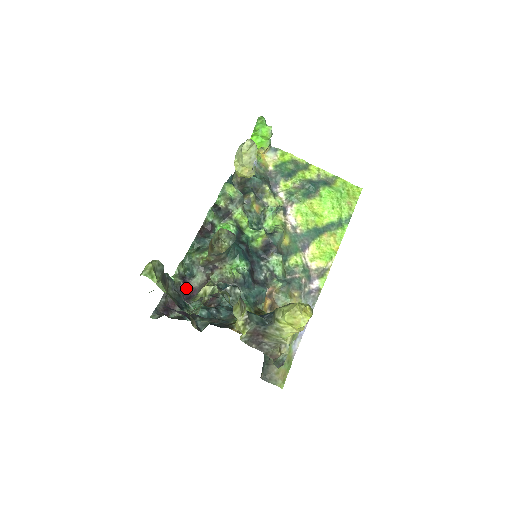
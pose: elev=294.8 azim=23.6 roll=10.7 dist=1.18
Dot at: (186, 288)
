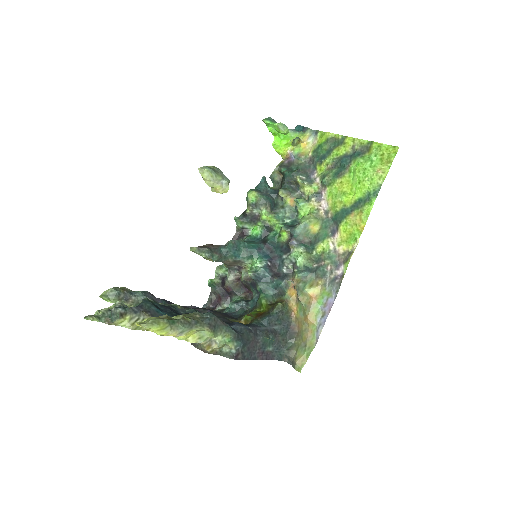
Dot at: (223, 287)
